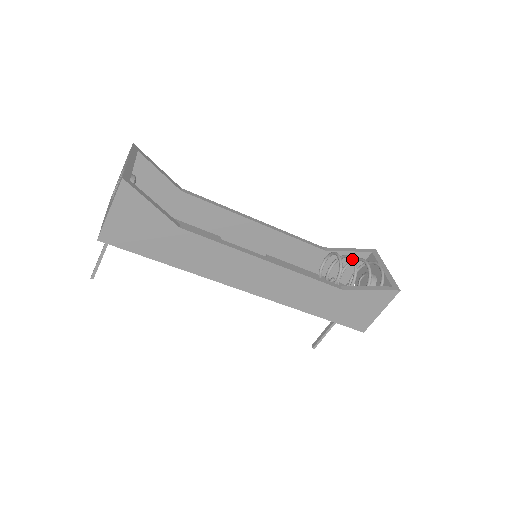
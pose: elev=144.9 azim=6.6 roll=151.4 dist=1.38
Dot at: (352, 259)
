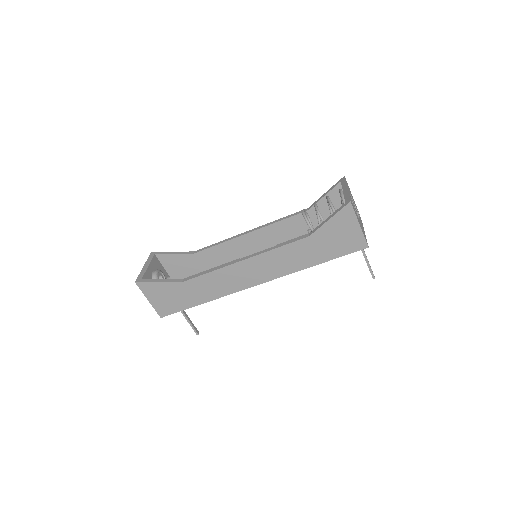
Dot at: (314, 205)
